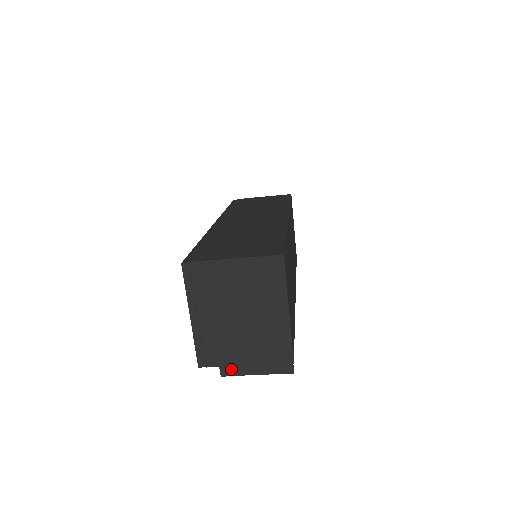
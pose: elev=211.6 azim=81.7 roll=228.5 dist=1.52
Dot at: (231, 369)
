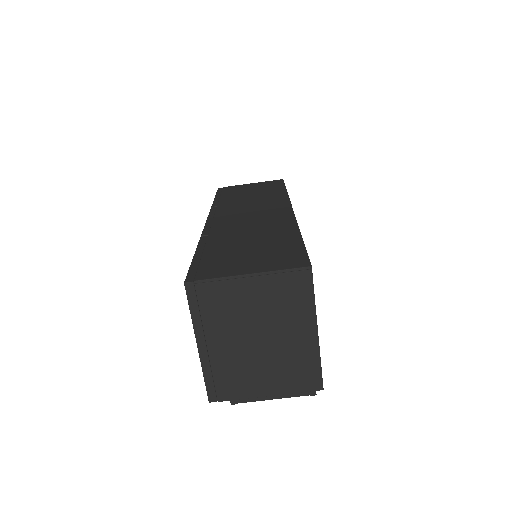
Dot at: occluded
